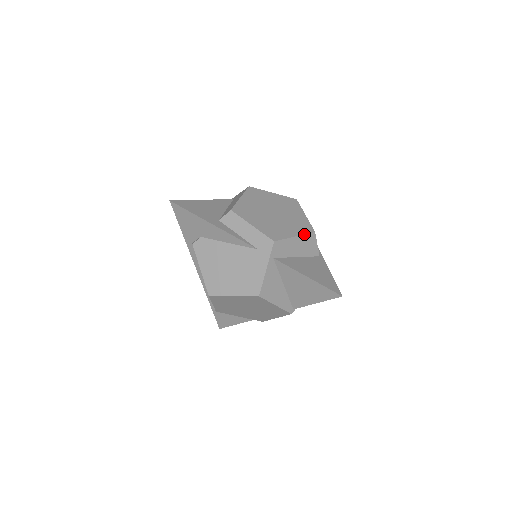
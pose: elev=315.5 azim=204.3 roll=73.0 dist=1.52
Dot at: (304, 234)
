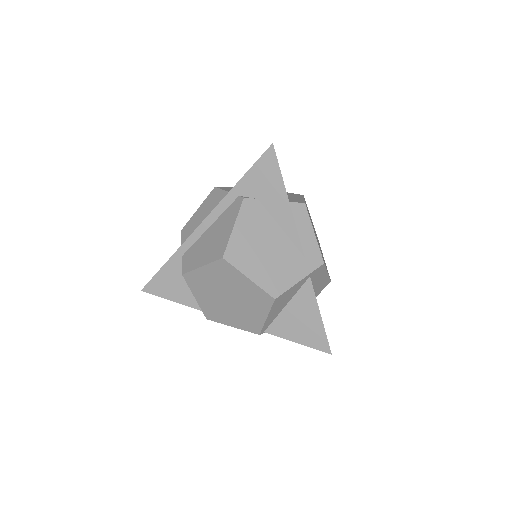
Dot at: occluded
